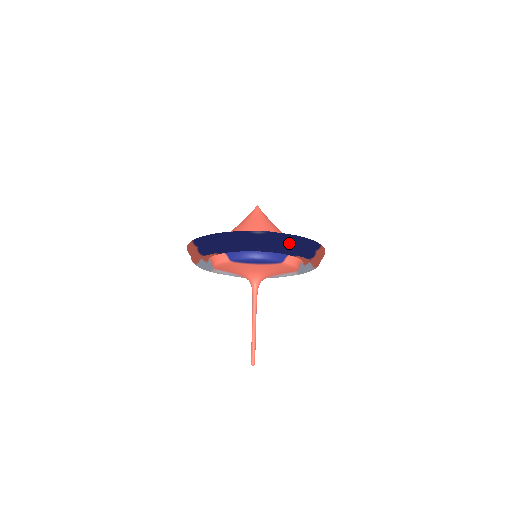
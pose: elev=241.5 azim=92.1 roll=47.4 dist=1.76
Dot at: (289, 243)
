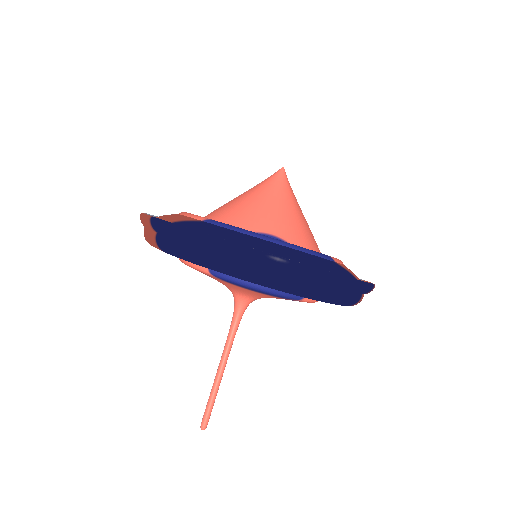
Dot at: (327, 286)
